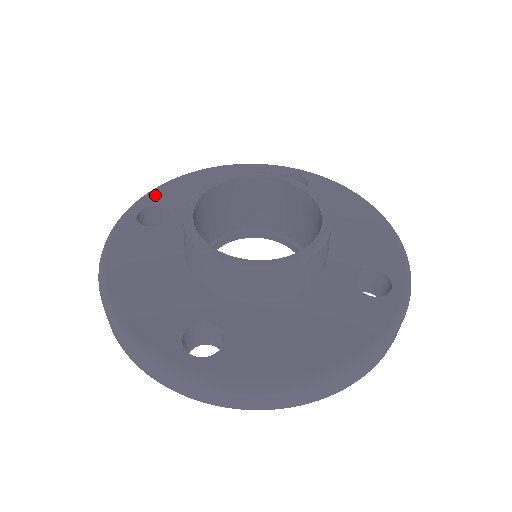
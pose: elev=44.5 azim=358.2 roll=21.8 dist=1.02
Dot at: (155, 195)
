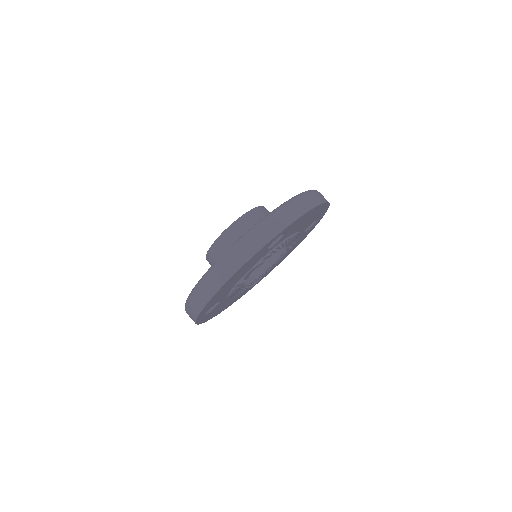
Dot at: occluded
